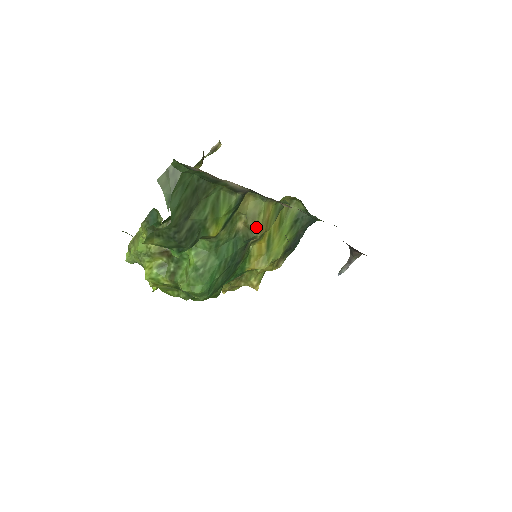
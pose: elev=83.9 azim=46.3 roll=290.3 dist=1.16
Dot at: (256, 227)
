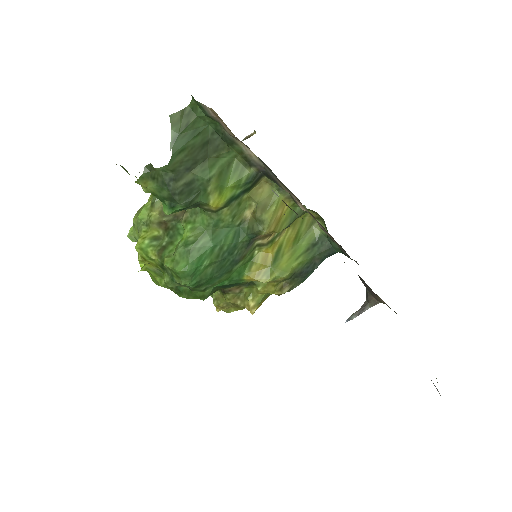
Dot at: (264, 219)
